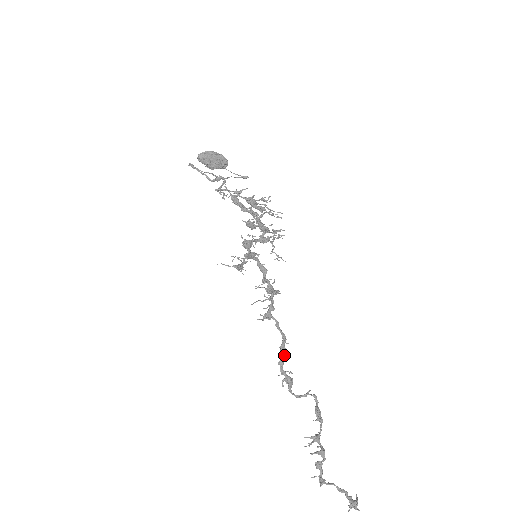
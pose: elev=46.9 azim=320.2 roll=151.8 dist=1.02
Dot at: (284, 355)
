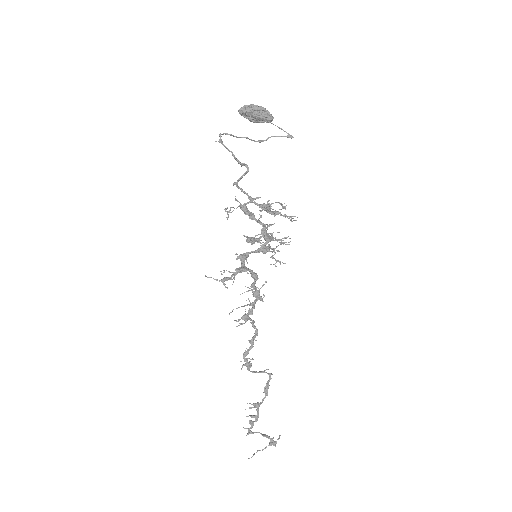
Dot at: (249, 350)
